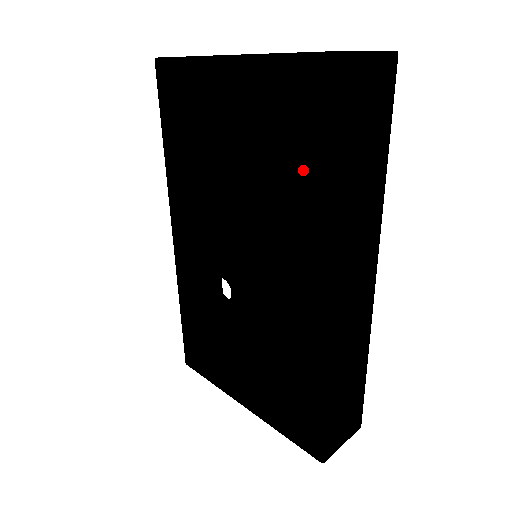
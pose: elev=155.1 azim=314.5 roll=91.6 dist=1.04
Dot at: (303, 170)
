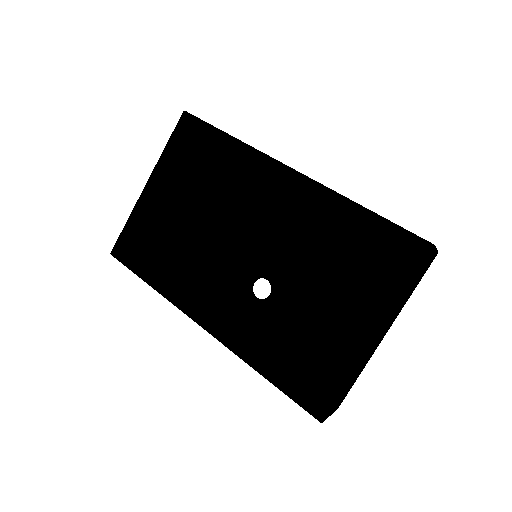
Dot at: (216, 160)
